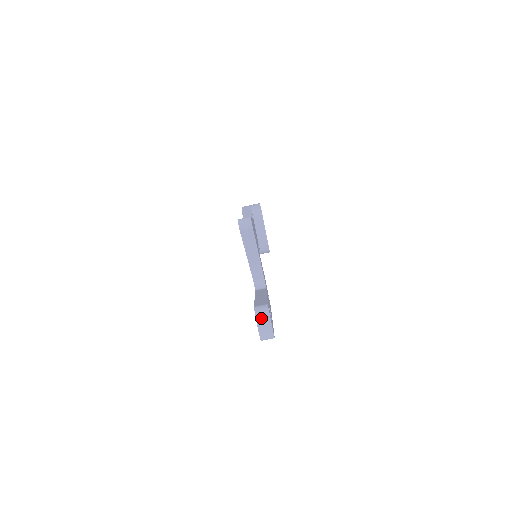
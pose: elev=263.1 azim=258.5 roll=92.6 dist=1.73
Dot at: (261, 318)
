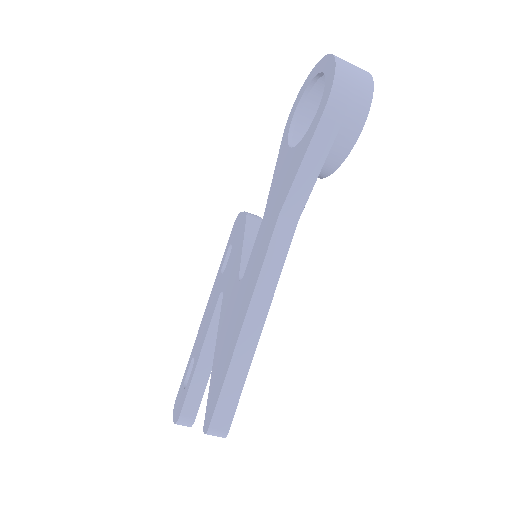
Dot at: occluded
